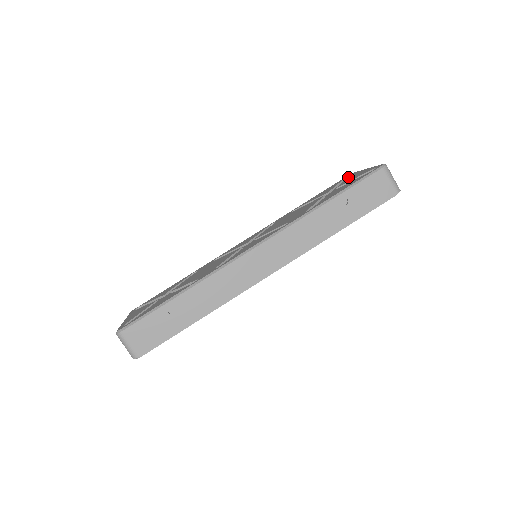
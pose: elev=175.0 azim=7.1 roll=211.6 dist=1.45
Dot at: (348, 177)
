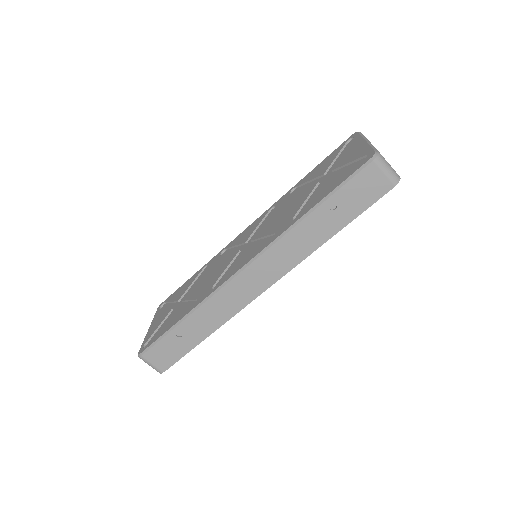
Dot at: occluded
